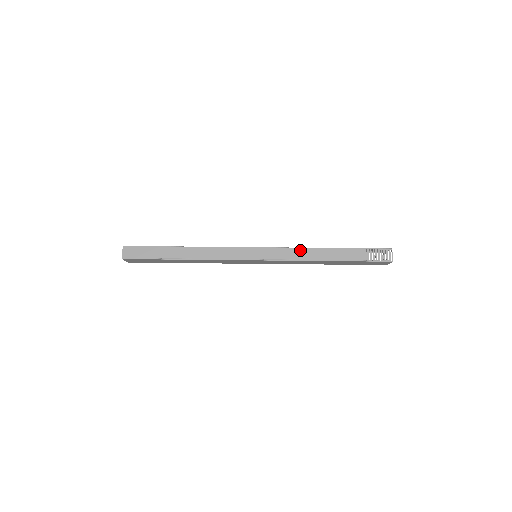
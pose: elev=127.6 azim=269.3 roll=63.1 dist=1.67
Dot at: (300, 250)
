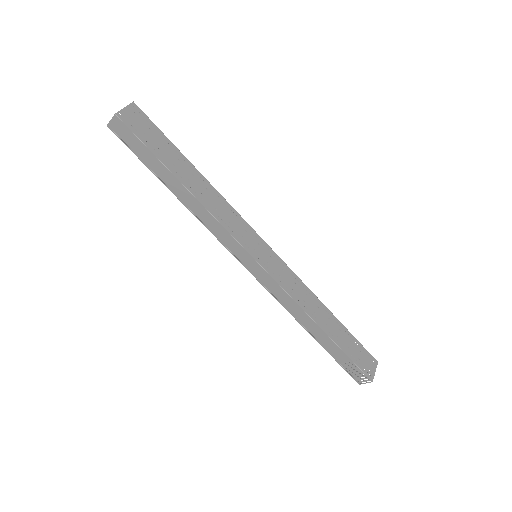
Dot at: (294, 304)
